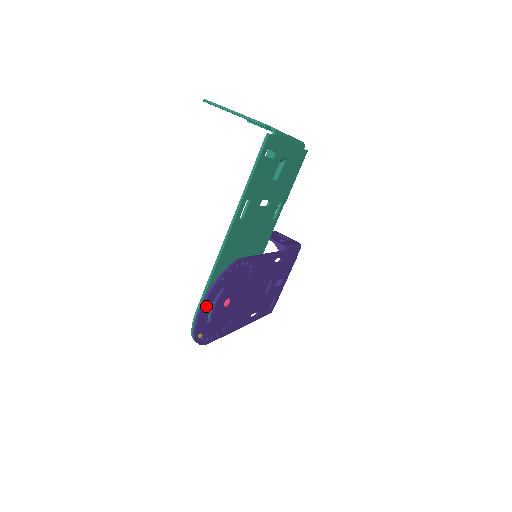
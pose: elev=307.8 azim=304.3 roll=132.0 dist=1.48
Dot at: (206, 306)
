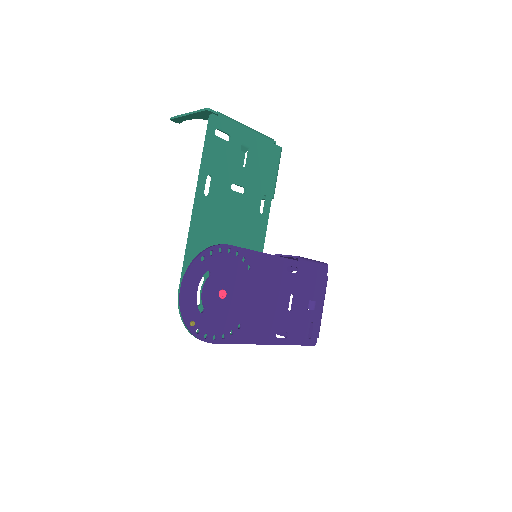
Dot at: (189, 286)
